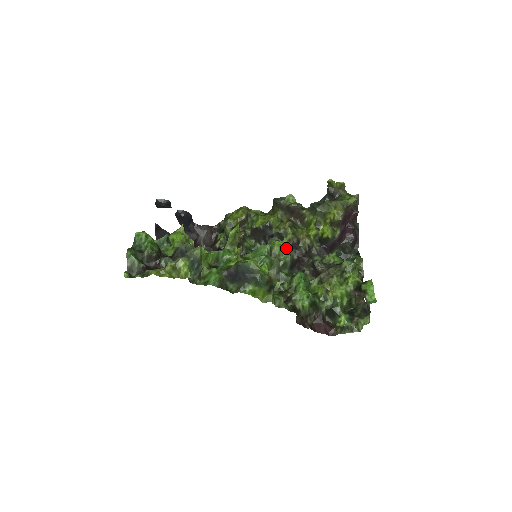
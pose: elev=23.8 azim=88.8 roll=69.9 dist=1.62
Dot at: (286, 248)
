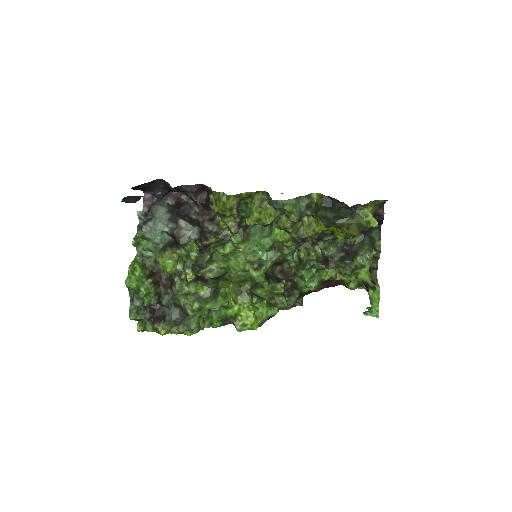
Dot at: (289, 243)
